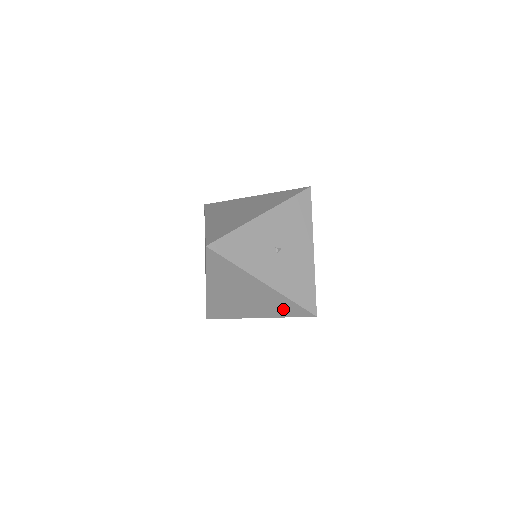
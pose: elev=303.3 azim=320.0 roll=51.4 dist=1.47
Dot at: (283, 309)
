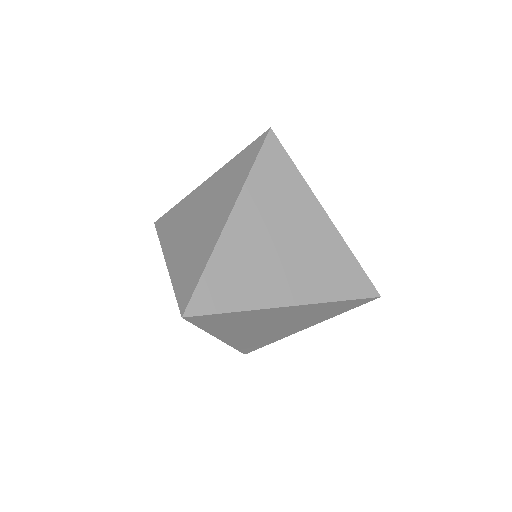
Dot at: (337, 278)
